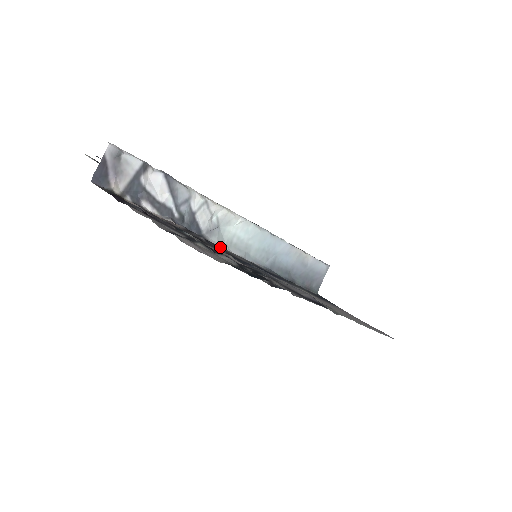
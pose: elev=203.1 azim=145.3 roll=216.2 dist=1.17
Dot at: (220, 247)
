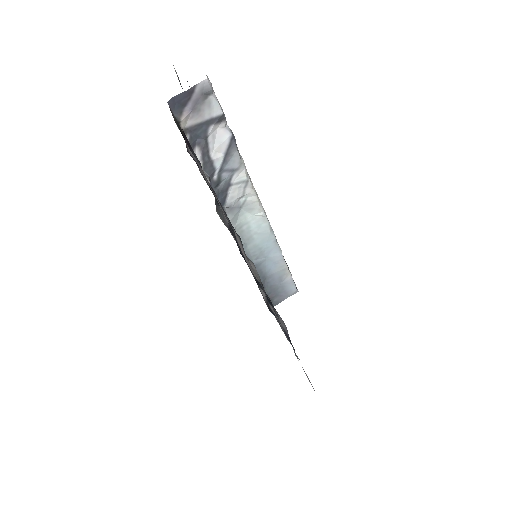
Dot at: occluded
